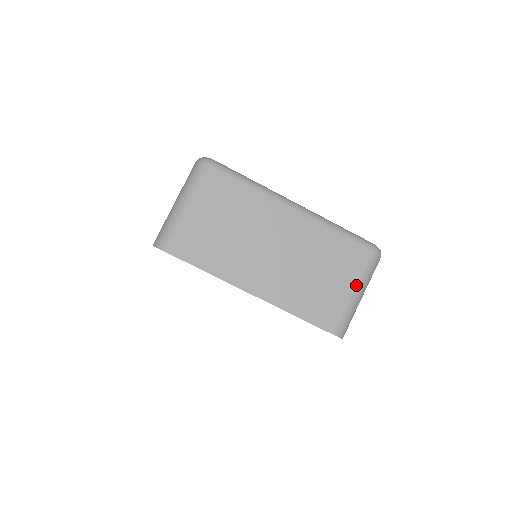
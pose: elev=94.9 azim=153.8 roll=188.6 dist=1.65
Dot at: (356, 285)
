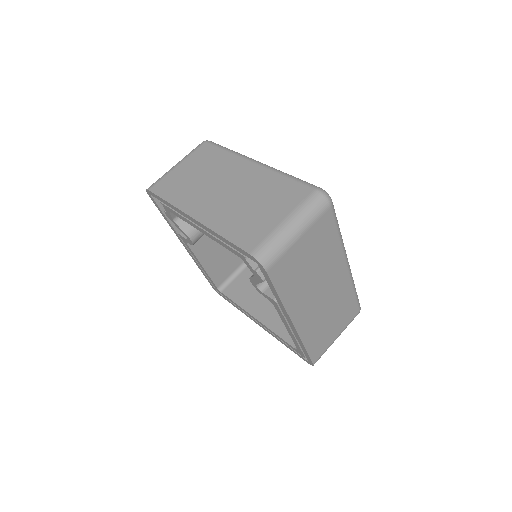
Dot at: (288, 215)
